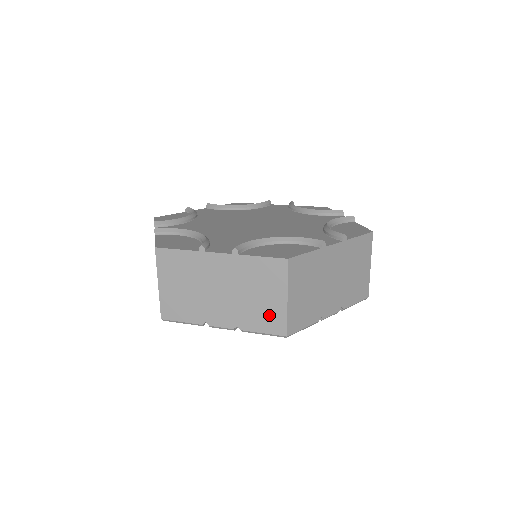
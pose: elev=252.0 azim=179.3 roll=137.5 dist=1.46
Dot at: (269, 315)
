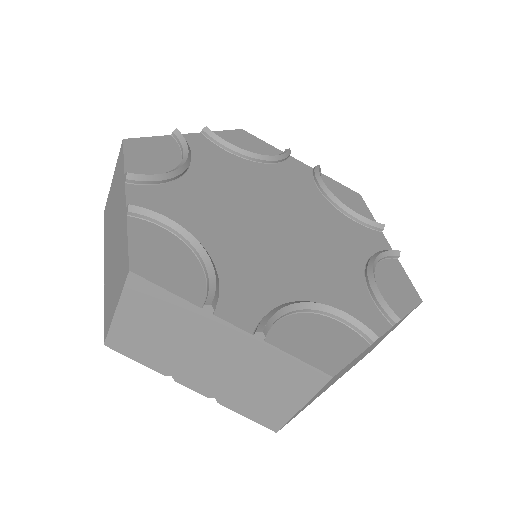
Dot at: (109, 306)
